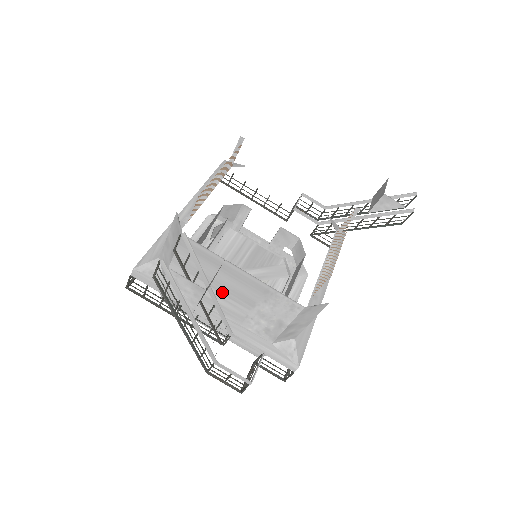
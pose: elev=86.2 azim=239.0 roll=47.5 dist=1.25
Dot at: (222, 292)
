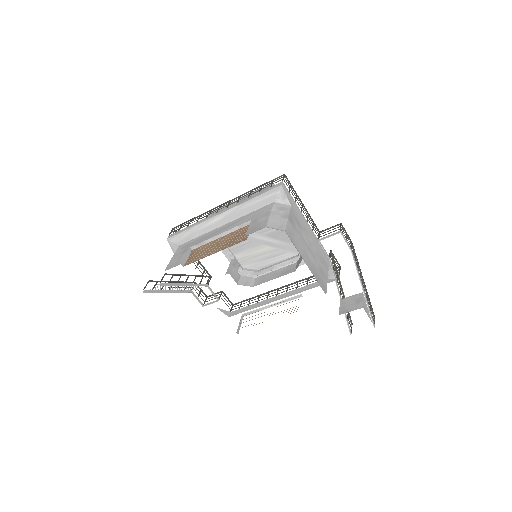
Dot at: occluded
